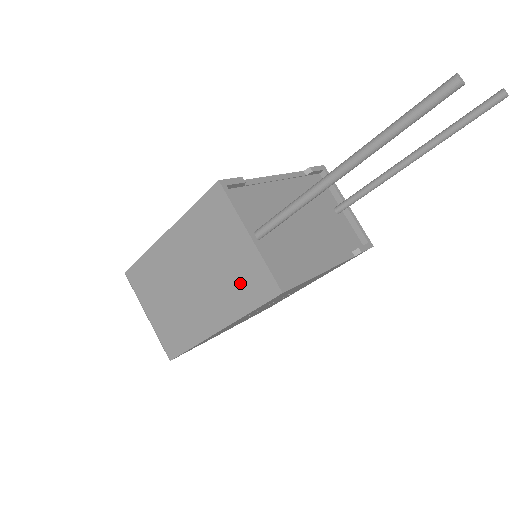
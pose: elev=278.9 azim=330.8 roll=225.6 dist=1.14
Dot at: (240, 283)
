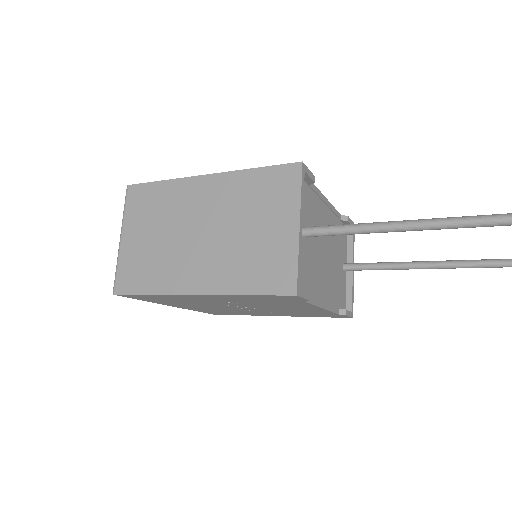
Dot at: (256, 262)
